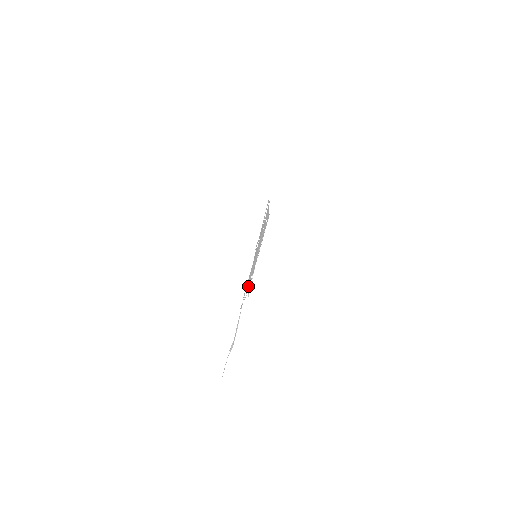
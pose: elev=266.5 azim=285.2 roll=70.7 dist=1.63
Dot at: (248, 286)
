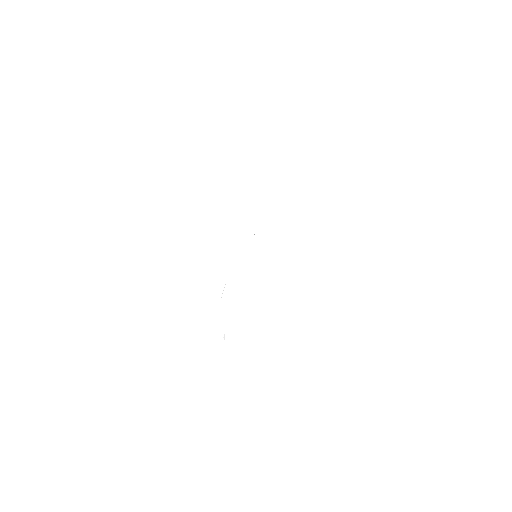
Dot at: occluded
